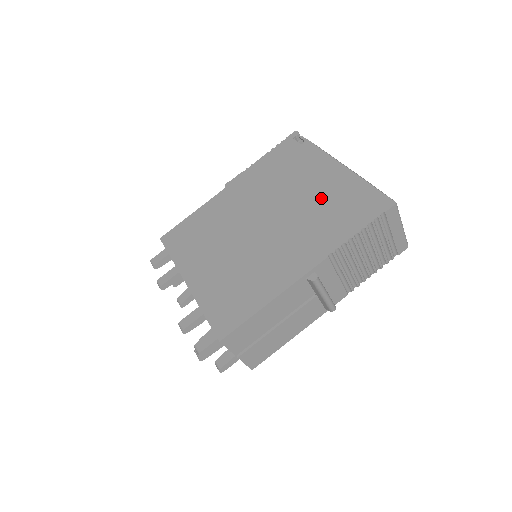
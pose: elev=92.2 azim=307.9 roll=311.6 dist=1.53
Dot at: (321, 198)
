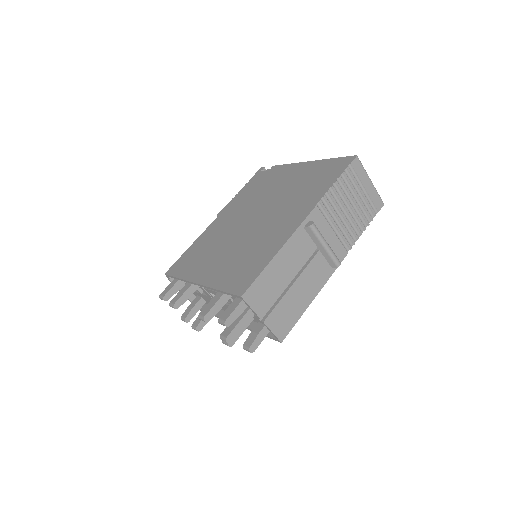
Dot at: (297, 183)
